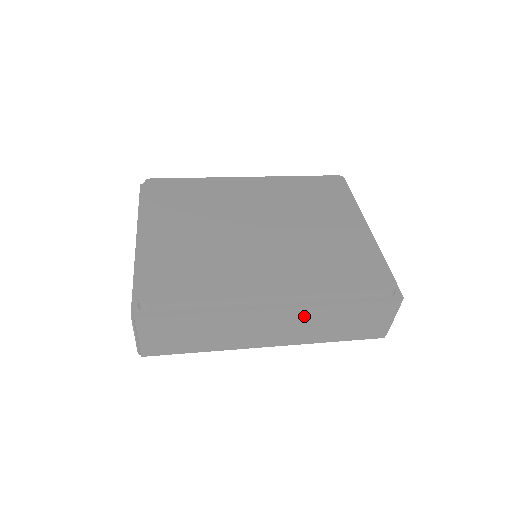
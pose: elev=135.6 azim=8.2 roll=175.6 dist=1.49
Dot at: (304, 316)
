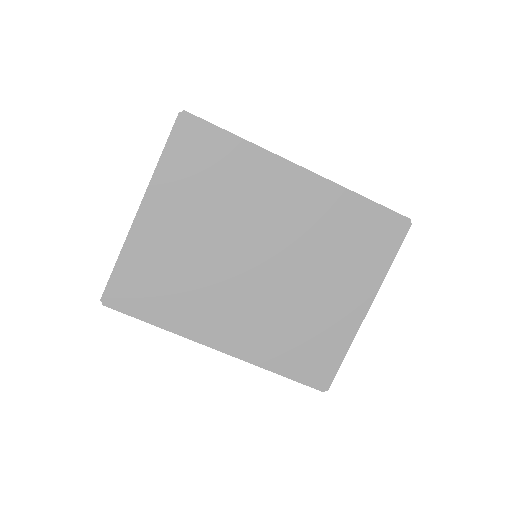
Dot at: occluded
